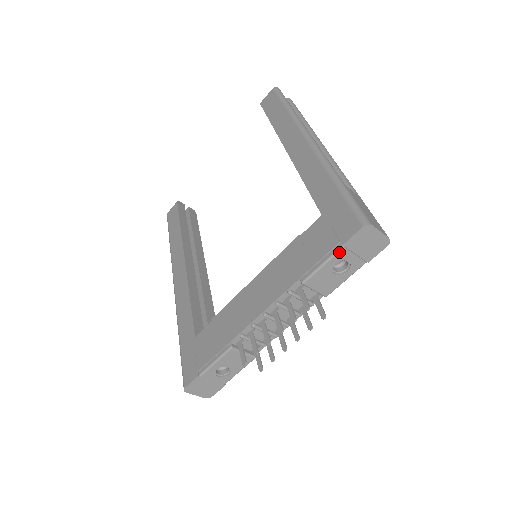
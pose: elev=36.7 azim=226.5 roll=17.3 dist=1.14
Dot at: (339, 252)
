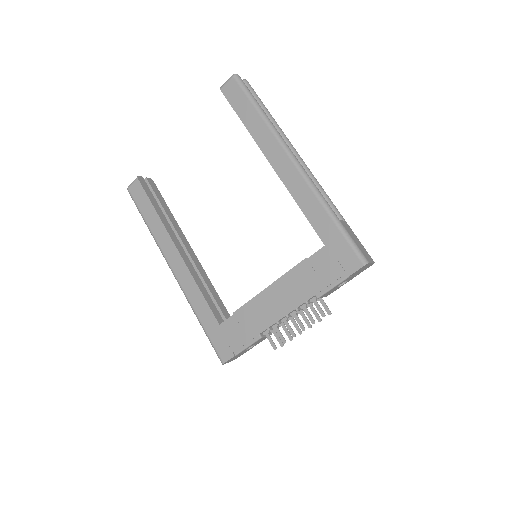
Dot at: (345, 280)
